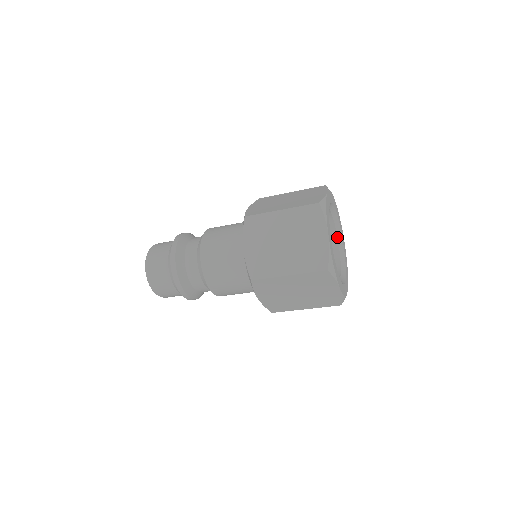
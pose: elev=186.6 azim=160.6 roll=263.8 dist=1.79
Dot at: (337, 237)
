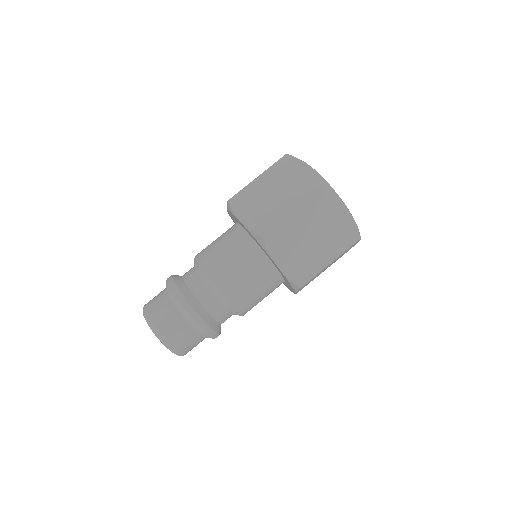
Dot at: occluded
